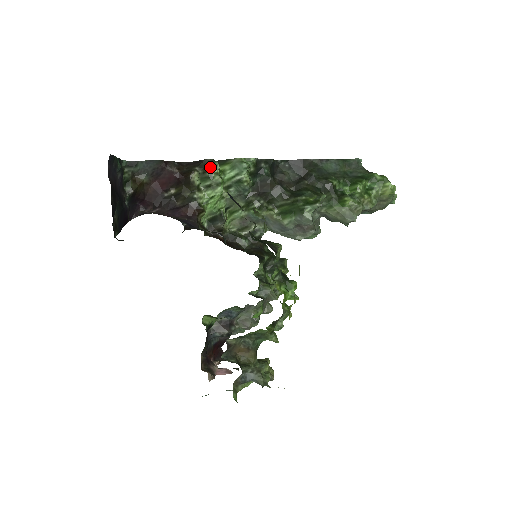
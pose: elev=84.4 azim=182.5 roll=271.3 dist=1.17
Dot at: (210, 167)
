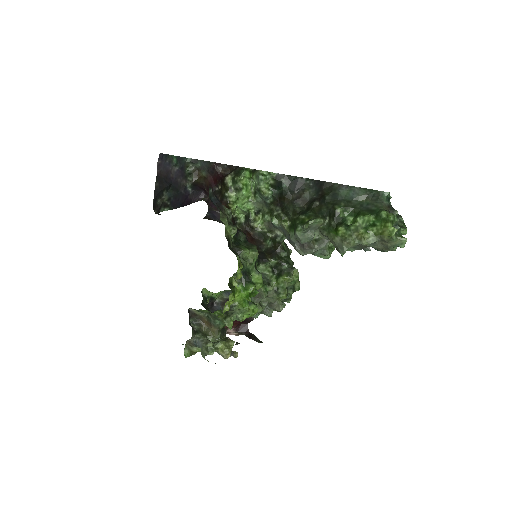
Dot at: (239, 174)
